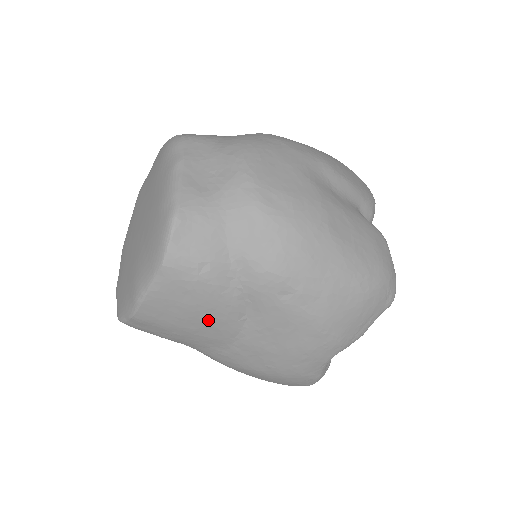
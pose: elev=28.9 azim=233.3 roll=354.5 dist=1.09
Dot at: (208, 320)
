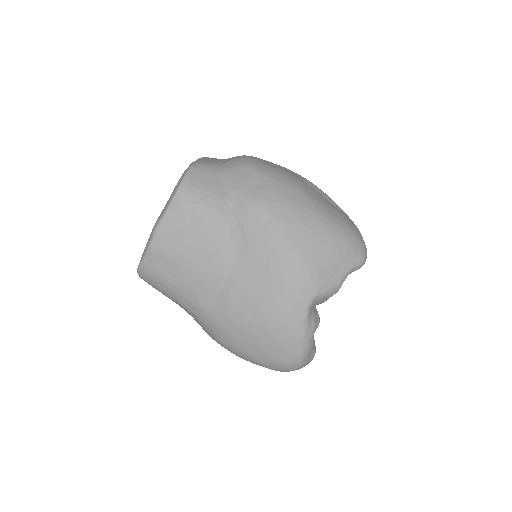
Dot at: (206, 248)
